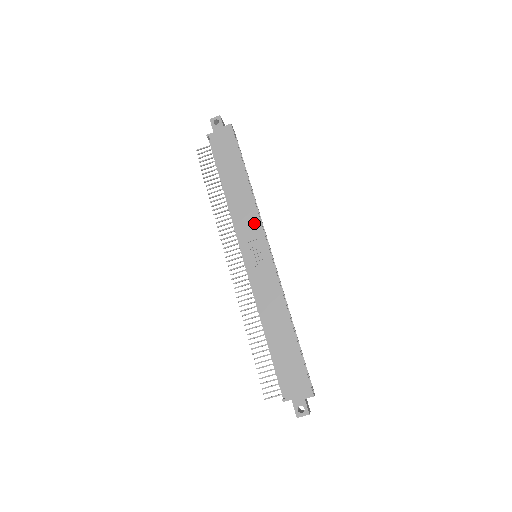
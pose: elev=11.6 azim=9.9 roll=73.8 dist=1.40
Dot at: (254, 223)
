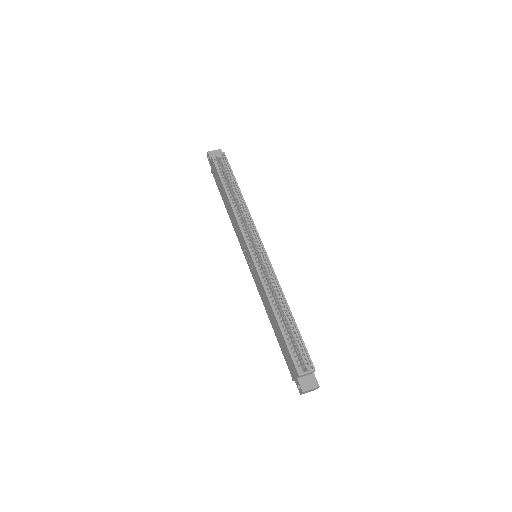
Dot at: (240, 232)
